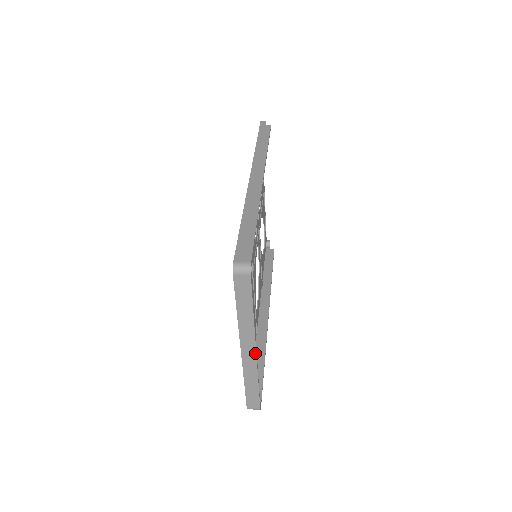
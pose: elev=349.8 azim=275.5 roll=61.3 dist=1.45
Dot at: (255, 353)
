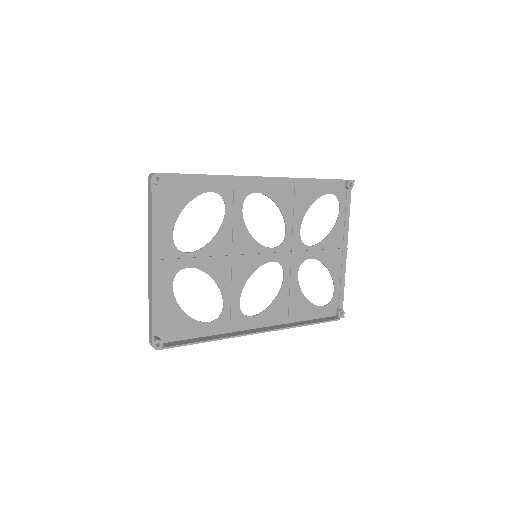
Dot at: (152, 267)
